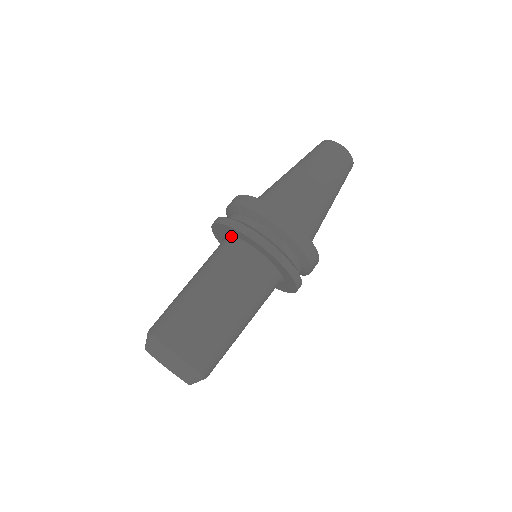
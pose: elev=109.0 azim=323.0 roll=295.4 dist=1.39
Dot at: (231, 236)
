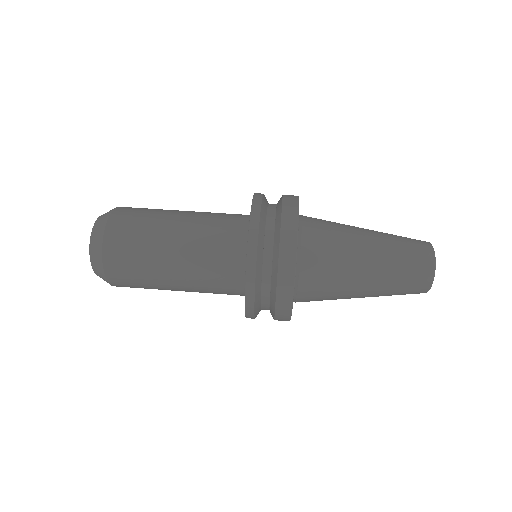
Dot at: occluded
